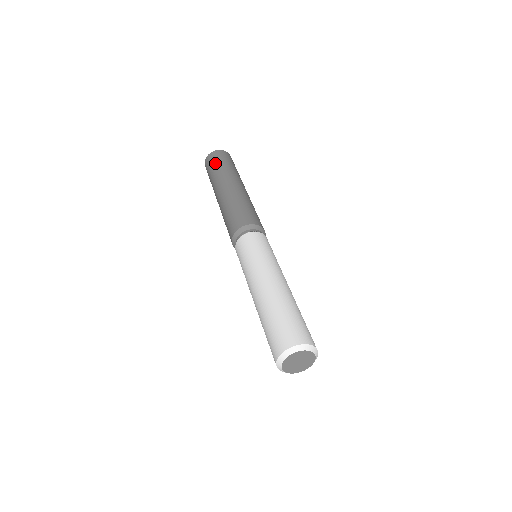
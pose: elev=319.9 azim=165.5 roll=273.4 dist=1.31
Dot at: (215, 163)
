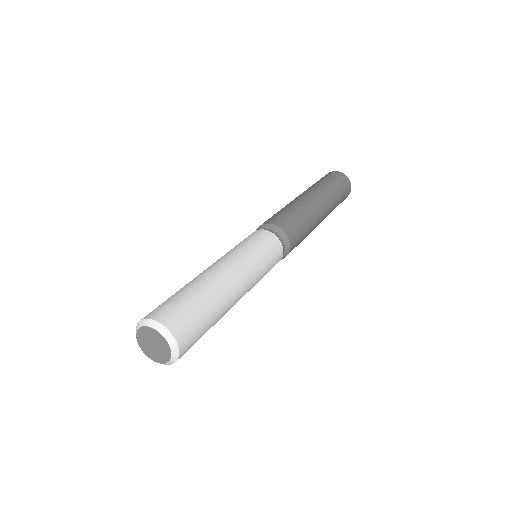
Dot at: (331, 179)
